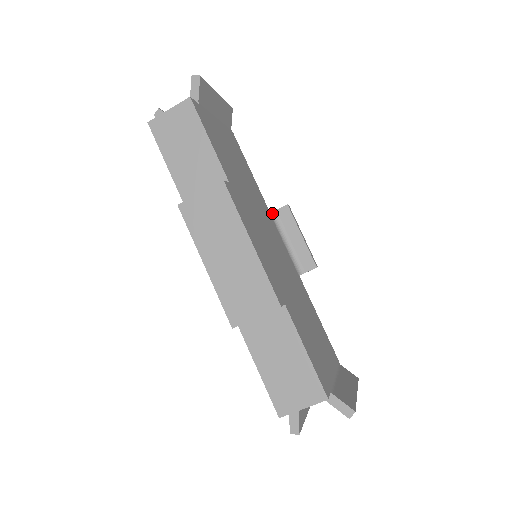
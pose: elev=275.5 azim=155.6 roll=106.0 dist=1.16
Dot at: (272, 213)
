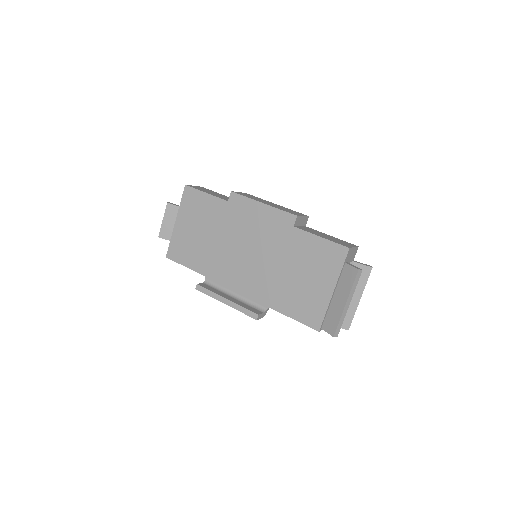
Dot at: occluded
